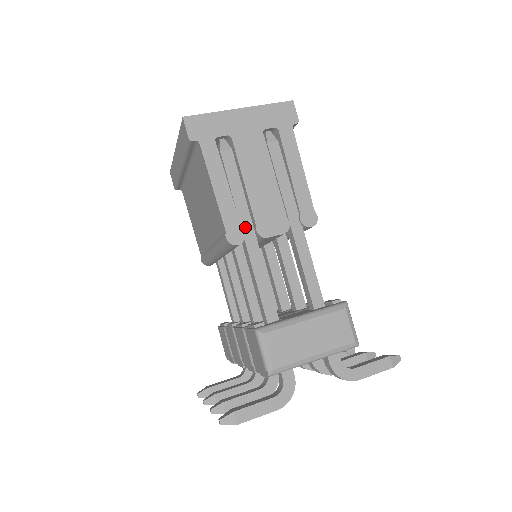
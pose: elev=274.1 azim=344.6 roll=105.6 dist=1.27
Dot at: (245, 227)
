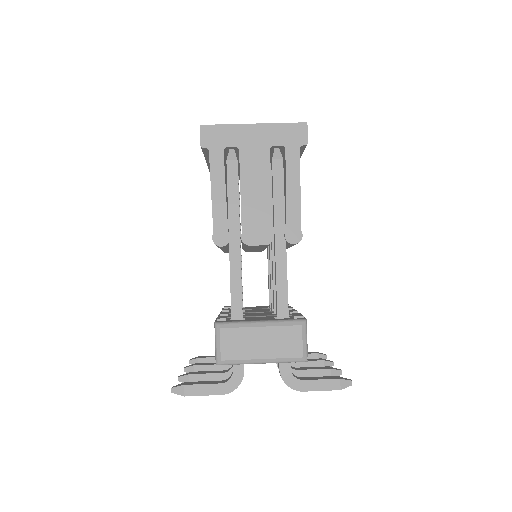
Dot at: (232, 232)
